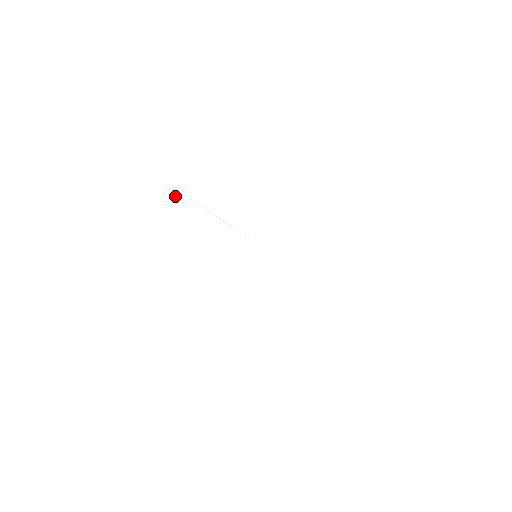
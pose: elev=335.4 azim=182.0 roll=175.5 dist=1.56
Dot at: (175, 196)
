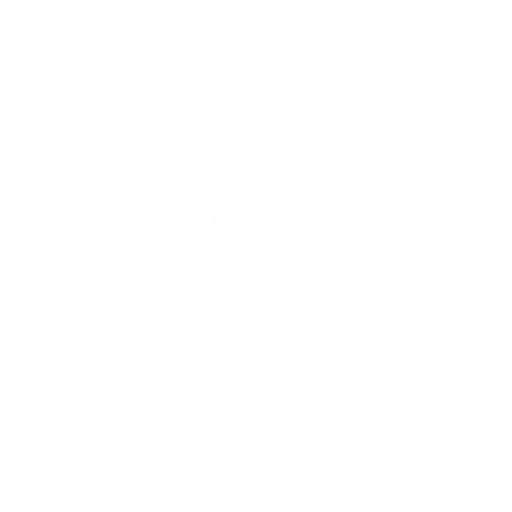
Dot at: (162, 200)
